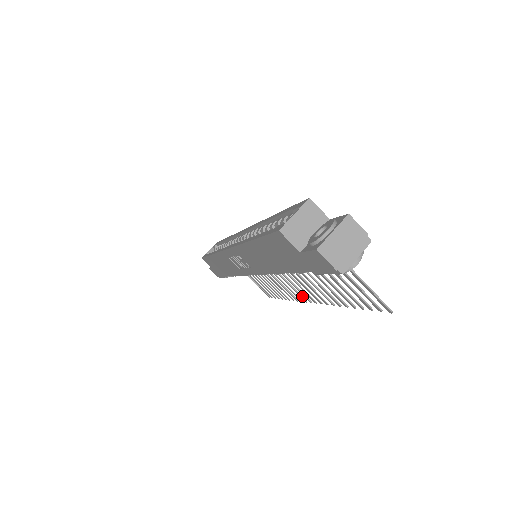
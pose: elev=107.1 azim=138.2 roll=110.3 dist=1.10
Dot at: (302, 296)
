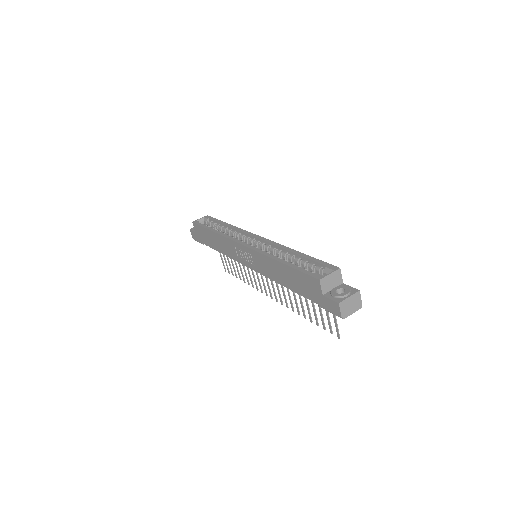
Dot at: occluded
